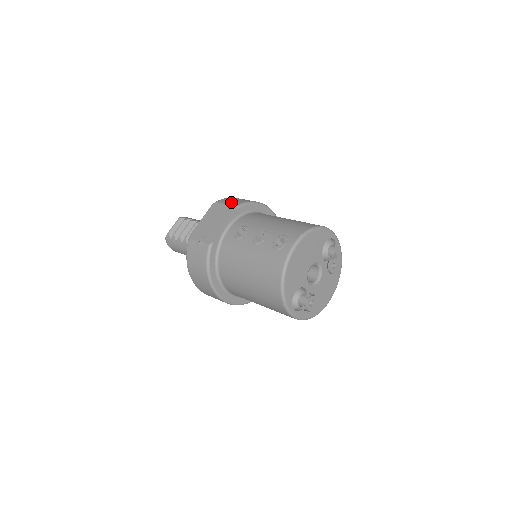
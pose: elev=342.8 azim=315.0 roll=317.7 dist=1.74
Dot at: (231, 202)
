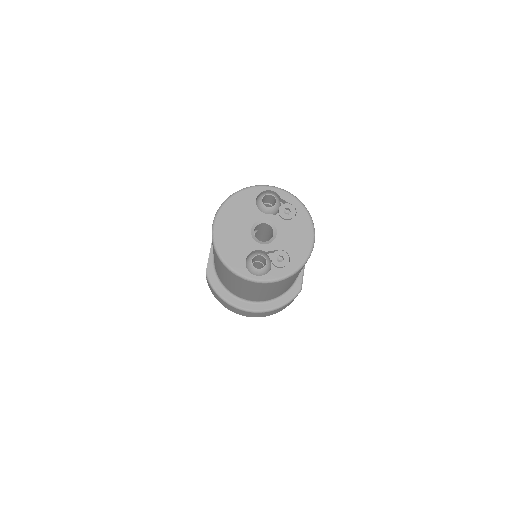
Dot at: occluded
